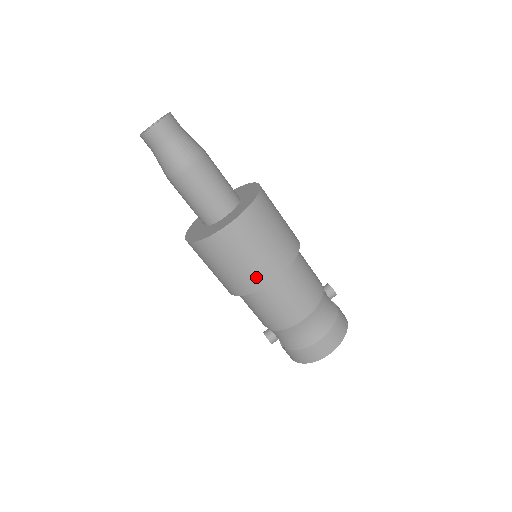
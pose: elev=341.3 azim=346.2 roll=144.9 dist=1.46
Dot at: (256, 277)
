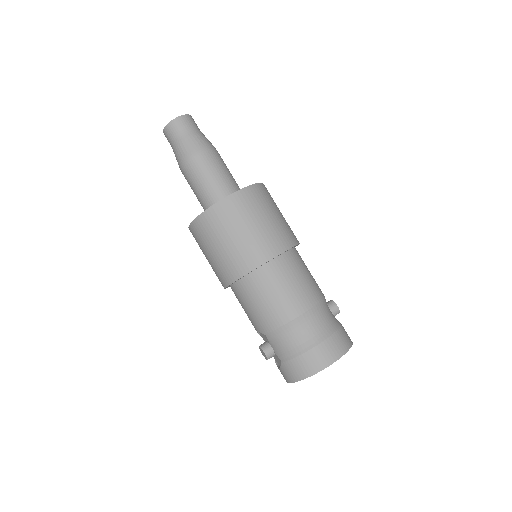
Dot at: (253, 253)
